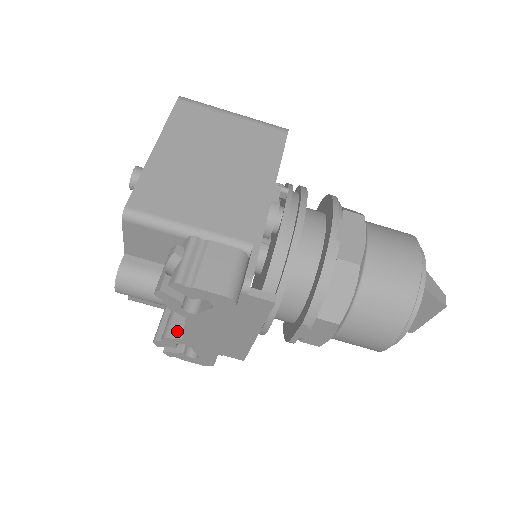
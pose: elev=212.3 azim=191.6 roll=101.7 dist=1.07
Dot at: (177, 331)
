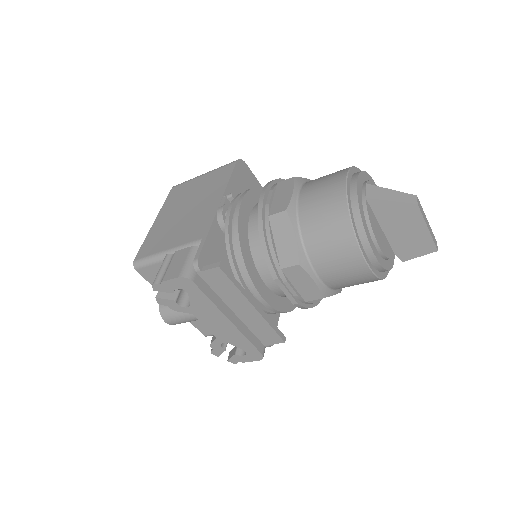
Dot at: occluded
